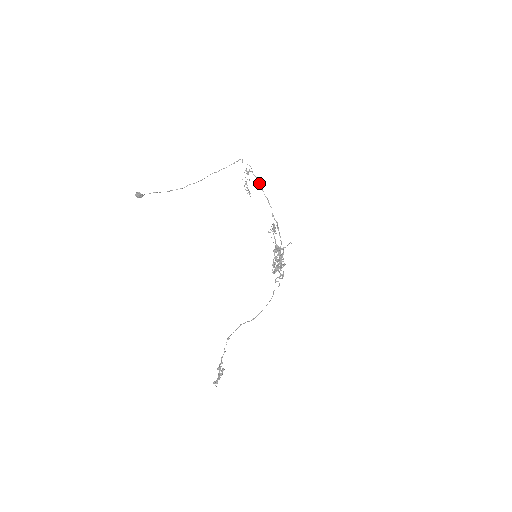
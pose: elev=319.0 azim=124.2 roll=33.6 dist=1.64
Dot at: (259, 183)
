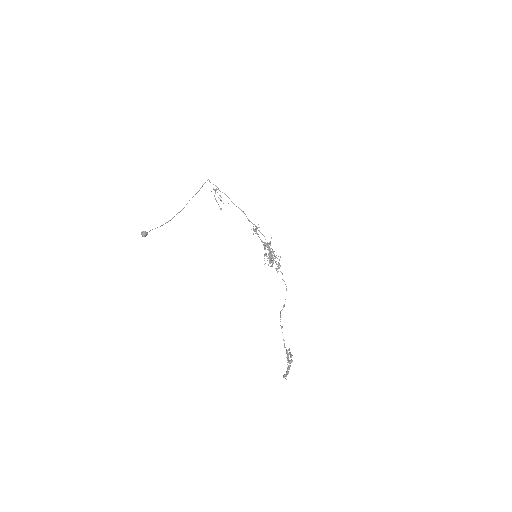
Dot at: occluded
